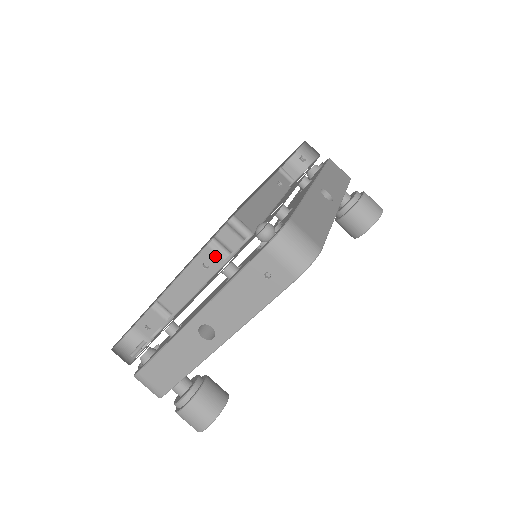
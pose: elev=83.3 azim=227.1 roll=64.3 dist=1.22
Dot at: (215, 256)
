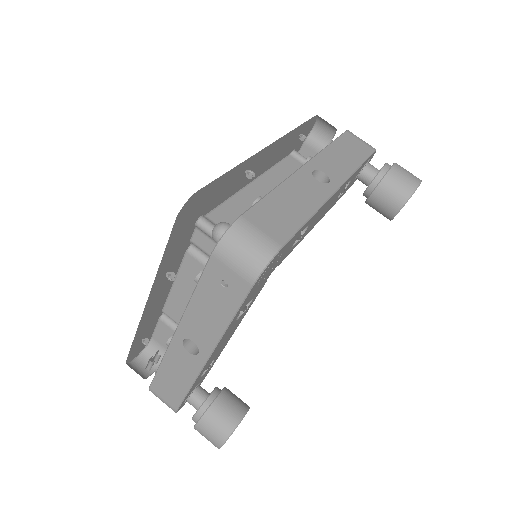
Dot at: (197, 263)
